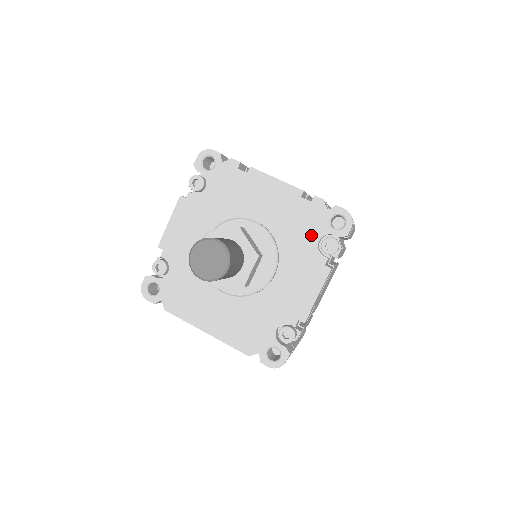
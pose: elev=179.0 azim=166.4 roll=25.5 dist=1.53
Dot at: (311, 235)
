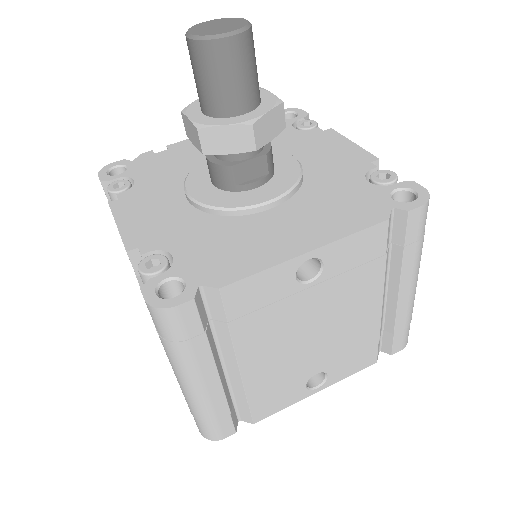
Dot at: (282, 131)
